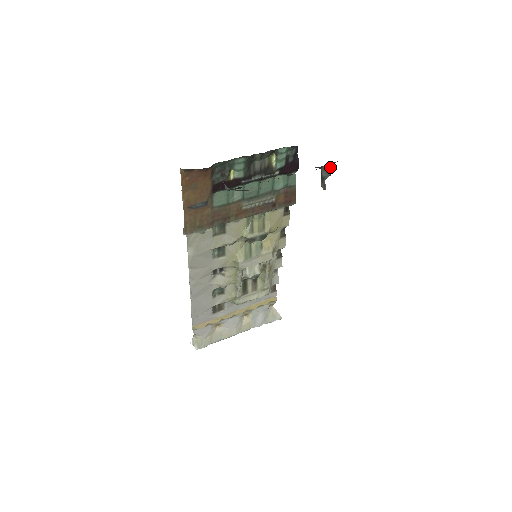
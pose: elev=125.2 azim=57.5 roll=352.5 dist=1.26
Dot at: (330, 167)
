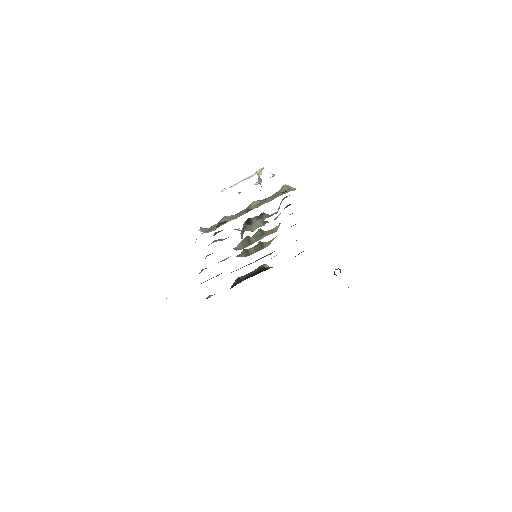
Dot at: occluded
